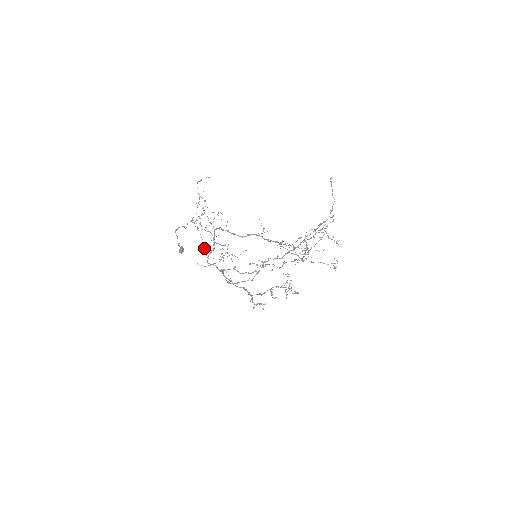
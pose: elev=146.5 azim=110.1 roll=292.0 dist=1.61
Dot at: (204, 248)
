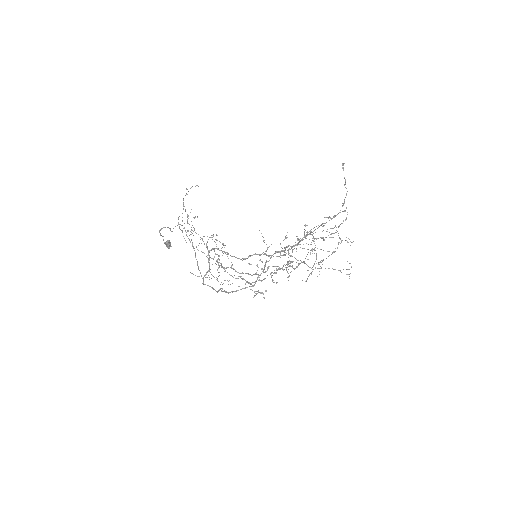
Dot at: (197, 261)
